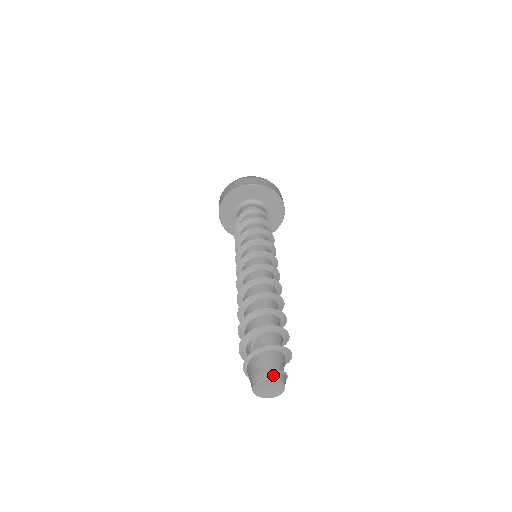
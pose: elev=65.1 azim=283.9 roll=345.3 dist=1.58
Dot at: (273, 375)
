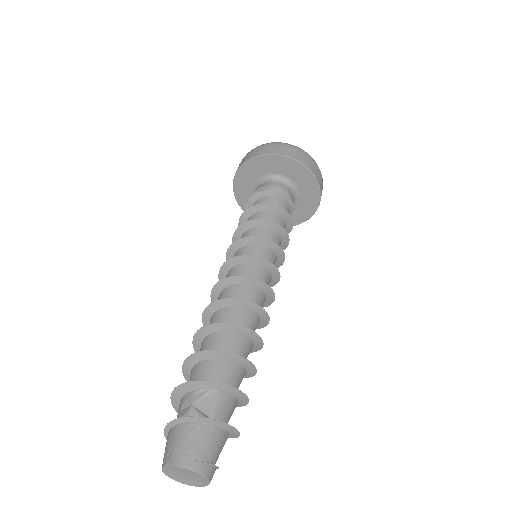
Dot at: (208, 470)
